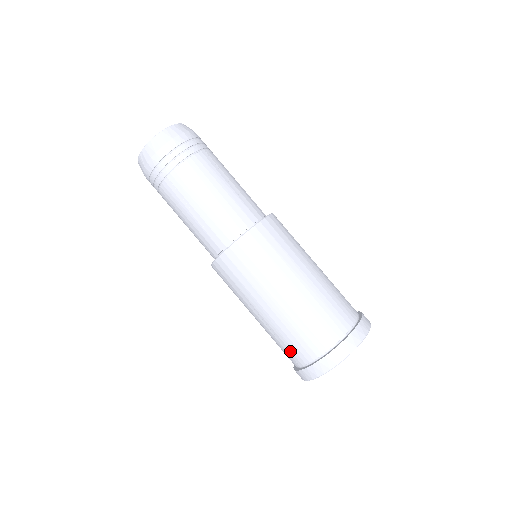
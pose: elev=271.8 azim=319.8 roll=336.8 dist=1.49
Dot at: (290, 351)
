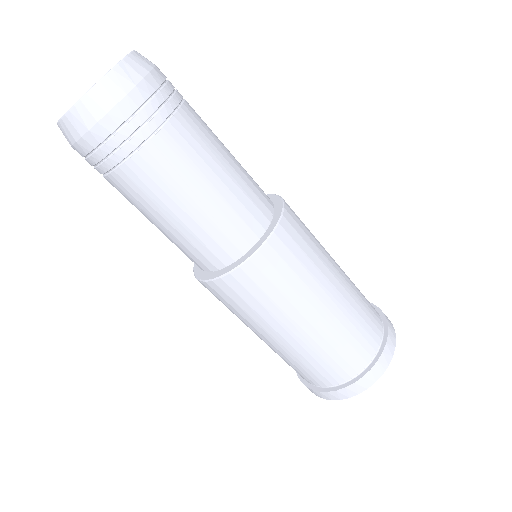
Dot at: occluded
